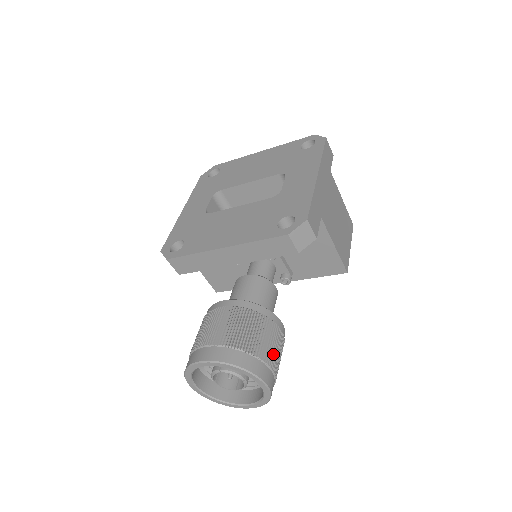
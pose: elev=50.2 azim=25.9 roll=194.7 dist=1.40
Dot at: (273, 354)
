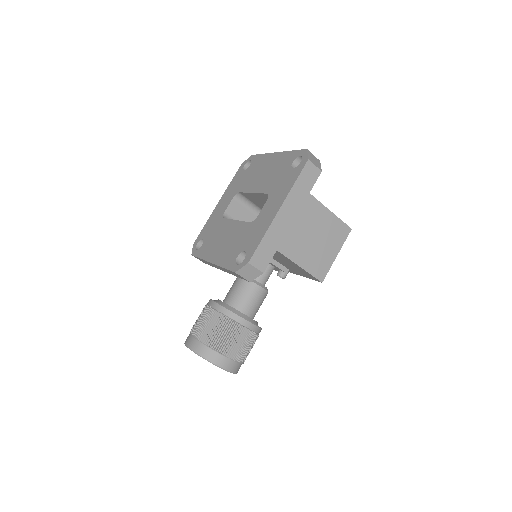
Dot at: (234, 348)
